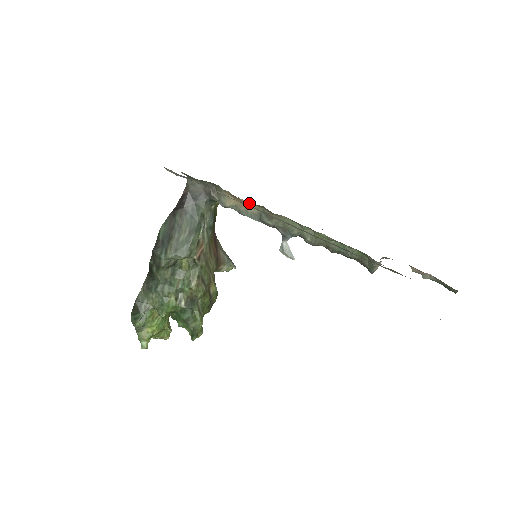
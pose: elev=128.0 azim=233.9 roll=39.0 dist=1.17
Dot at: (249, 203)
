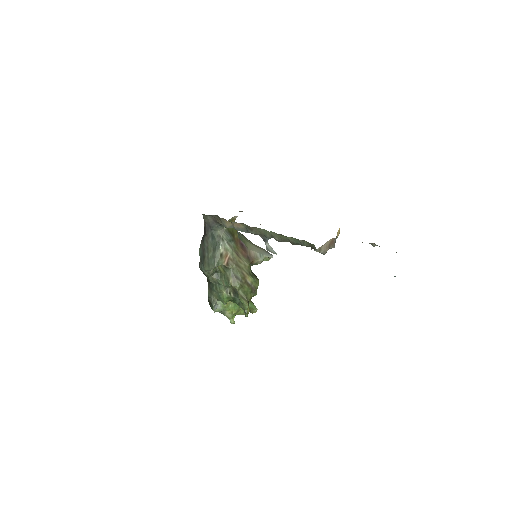
Dot at: (236, 223)
